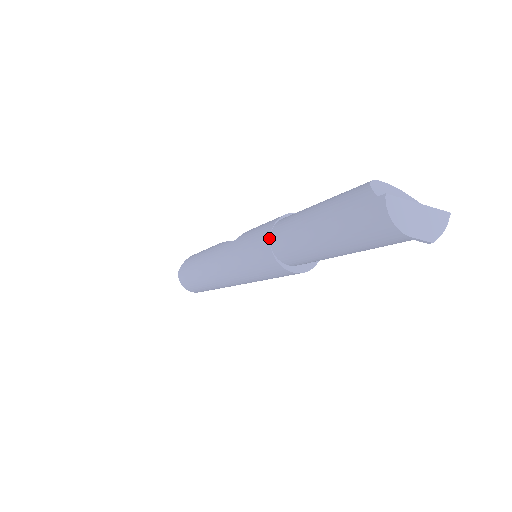
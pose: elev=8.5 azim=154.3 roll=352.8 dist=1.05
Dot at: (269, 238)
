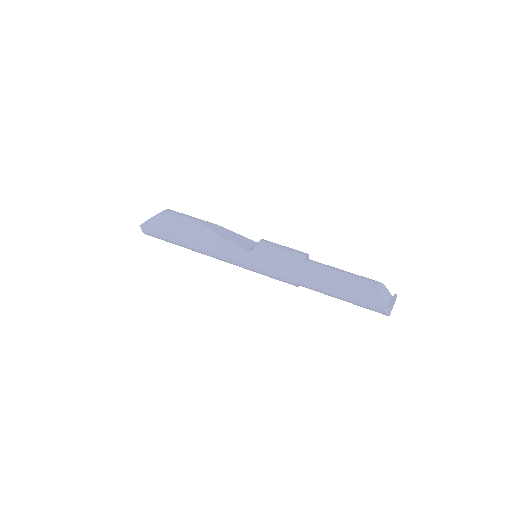
Dot at: (297, 277)
